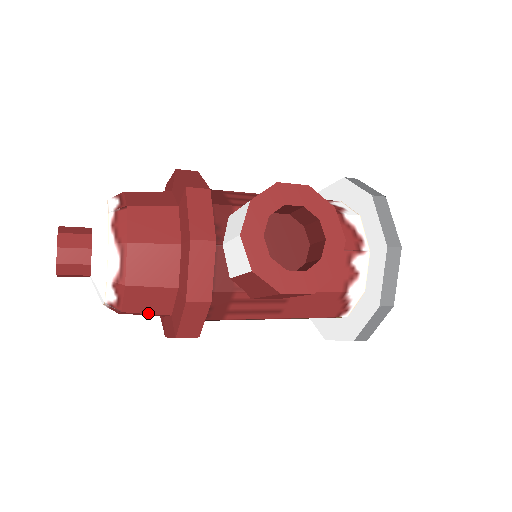
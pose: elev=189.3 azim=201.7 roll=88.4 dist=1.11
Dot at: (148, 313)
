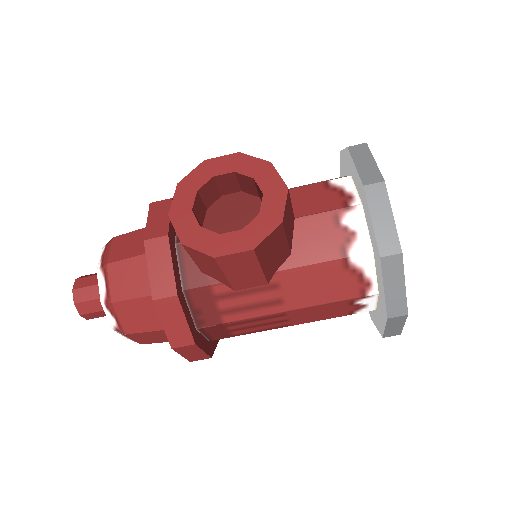
Dot at: (149, 331)
